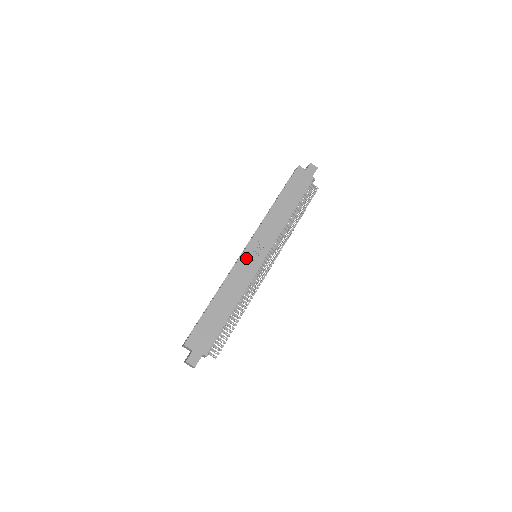
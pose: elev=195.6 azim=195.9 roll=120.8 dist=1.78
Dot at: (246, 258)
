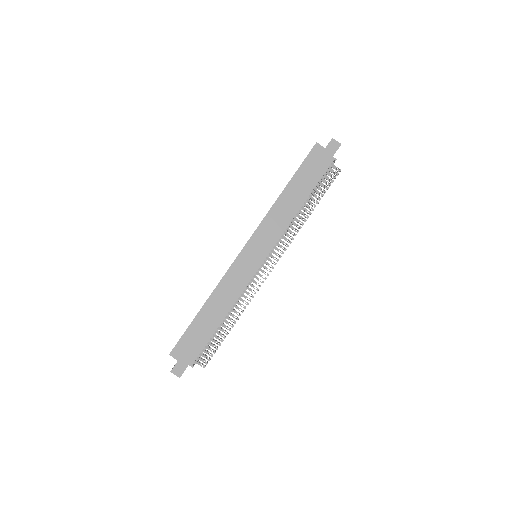
Dot at: (242, 260)
